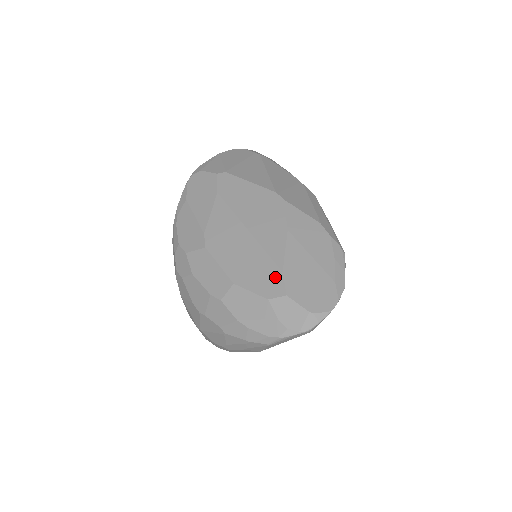
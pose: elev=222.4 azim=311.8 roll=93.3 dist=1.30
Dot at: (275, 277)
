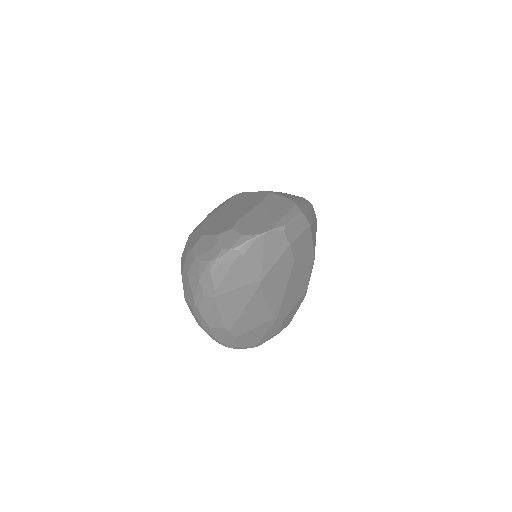
Dot at: (231, 223)
